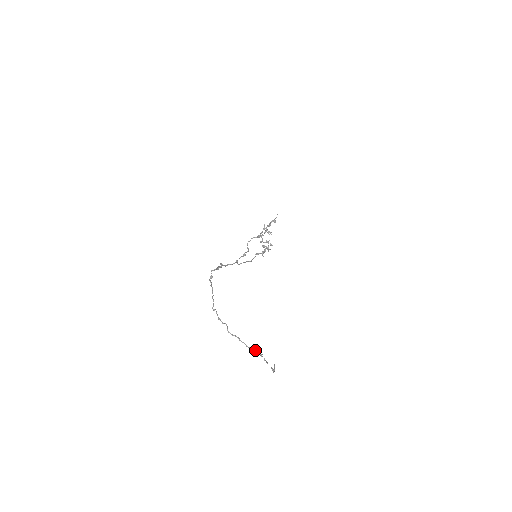
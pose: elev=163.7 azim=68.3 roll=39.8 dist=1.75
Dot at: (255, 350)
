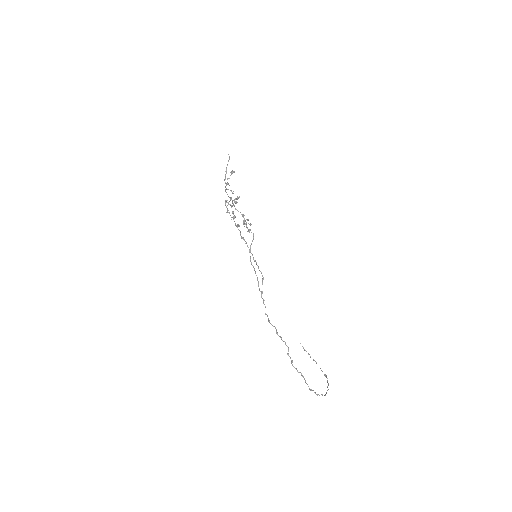
Dot at: occluded
